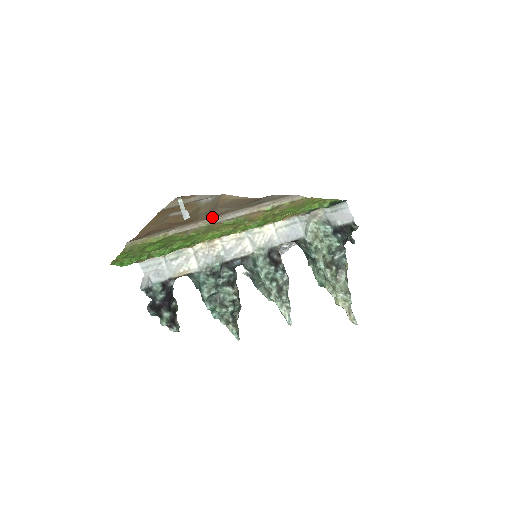
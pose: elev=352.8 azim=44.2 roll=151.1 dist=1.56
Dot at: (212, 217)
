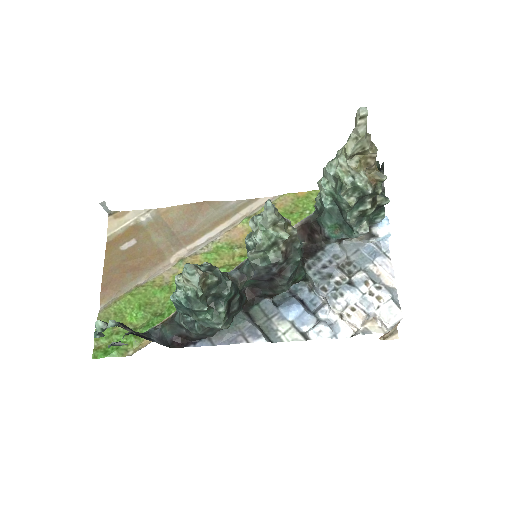
Dot at: (179, 249)
